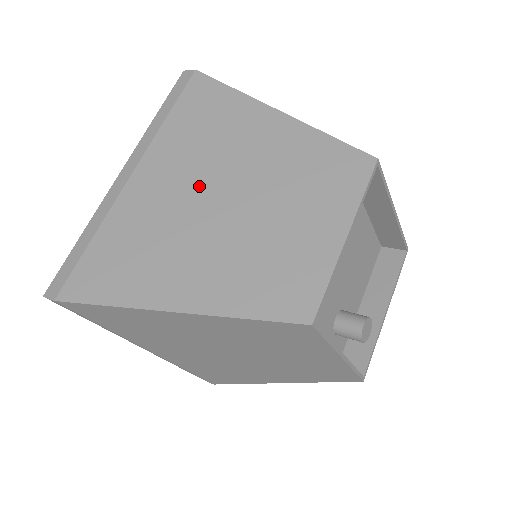
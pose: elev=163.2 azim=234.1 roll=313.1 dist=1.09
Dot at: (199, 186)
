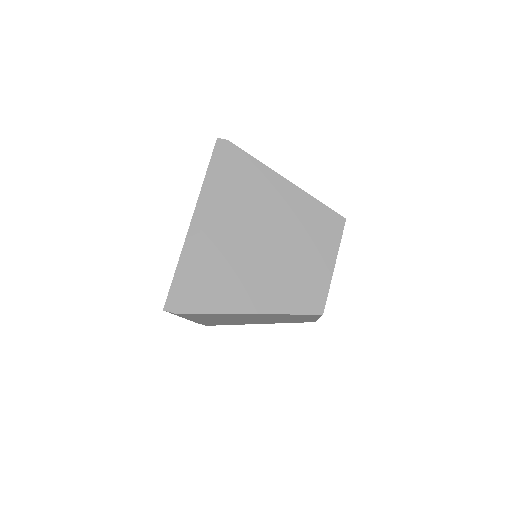
Dot at: (250, 234)
